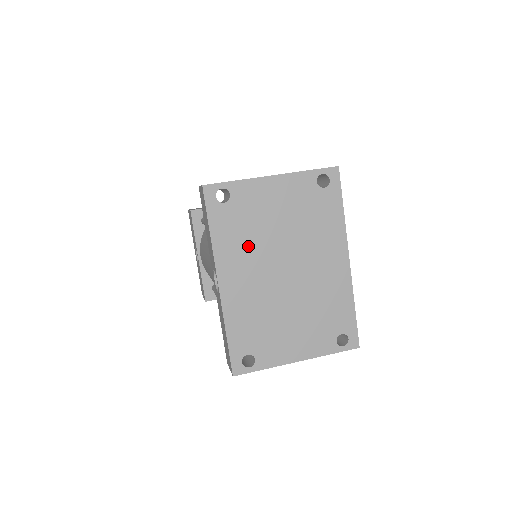
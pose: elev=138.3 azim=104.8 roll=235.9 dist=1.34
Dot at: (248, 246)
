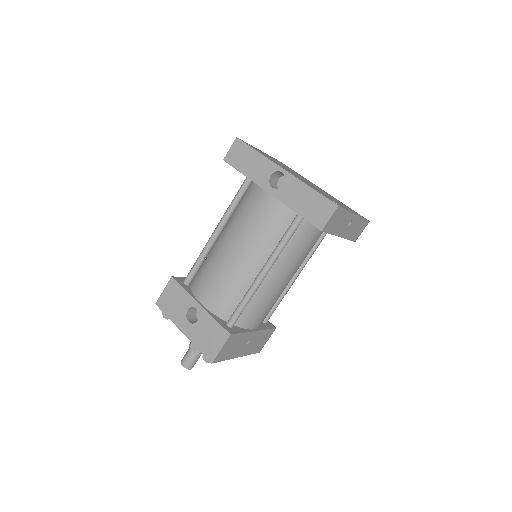
Dot at: (279, 164)
